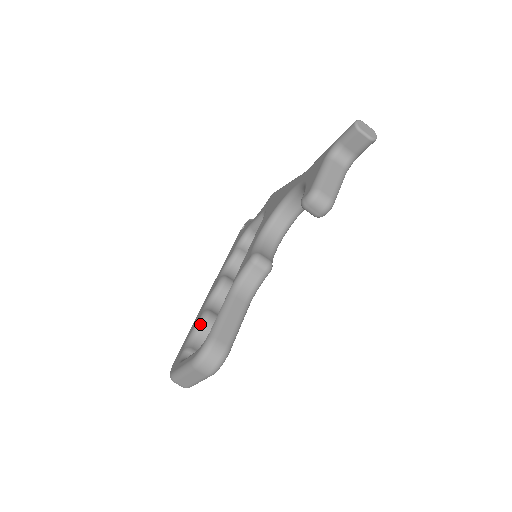
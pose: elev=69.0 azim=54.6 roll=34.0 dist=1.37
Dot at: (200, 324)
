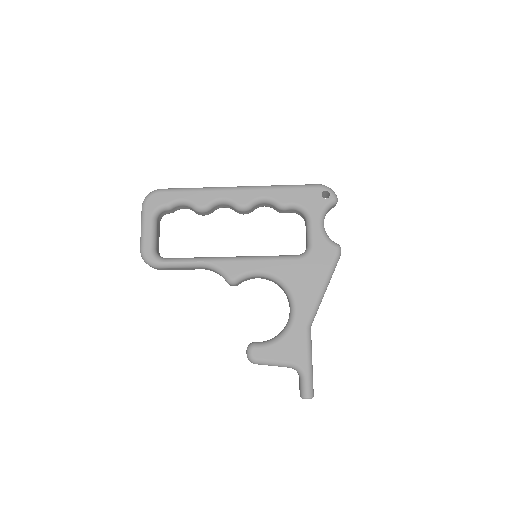
Dot at: (194, 208)
